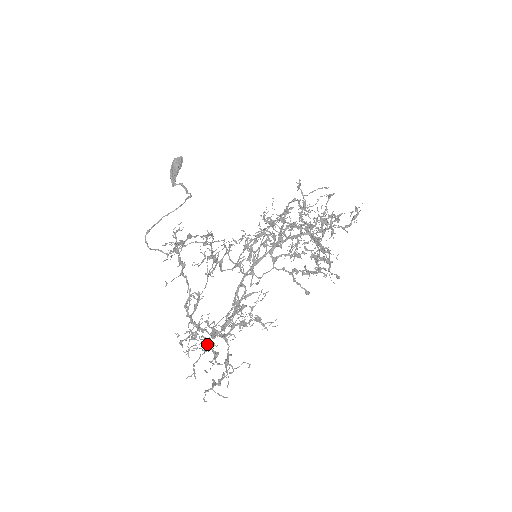
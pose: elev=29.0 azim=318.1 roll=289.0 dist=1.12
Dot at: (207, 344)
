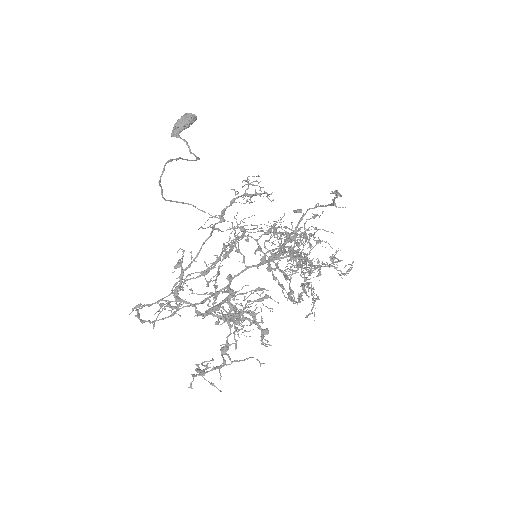
Dot at: occluded
